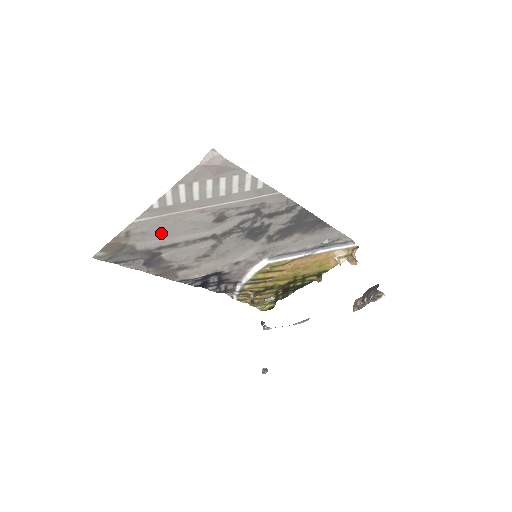
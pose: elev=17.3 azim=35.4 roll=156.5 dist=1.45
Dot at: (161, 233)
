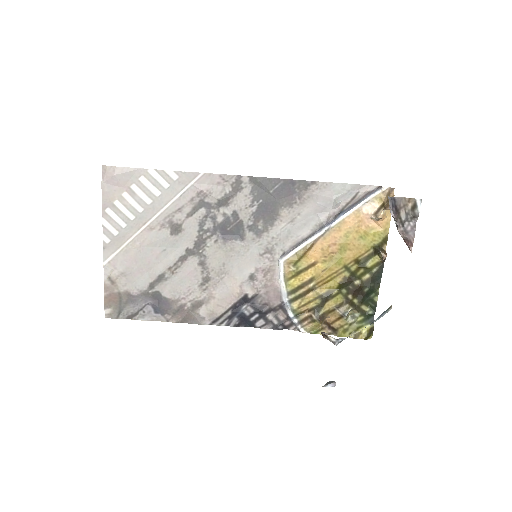
Dot at: (138, 268)
